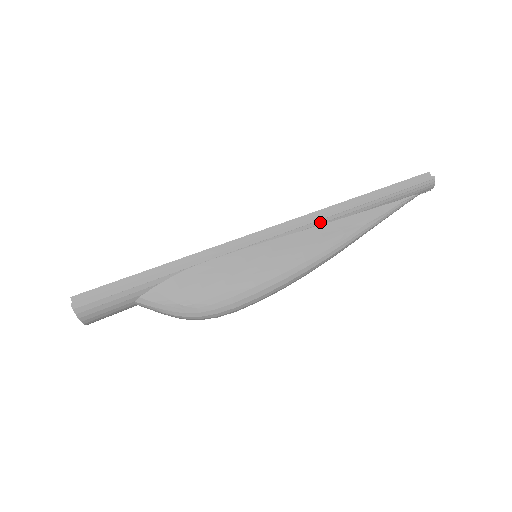
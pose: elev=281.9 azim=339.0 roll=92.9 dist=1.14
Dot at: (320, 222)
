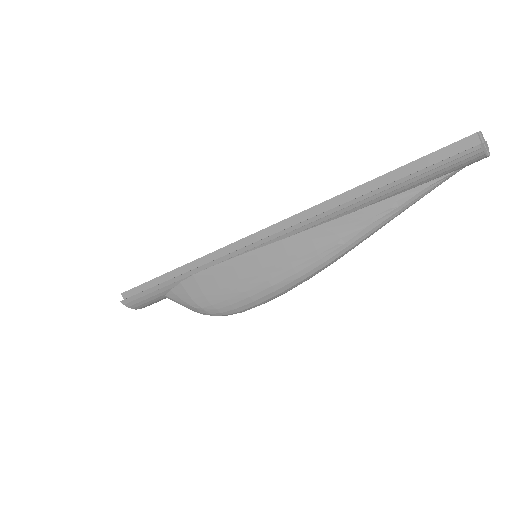
Dot at: (308, 226)
